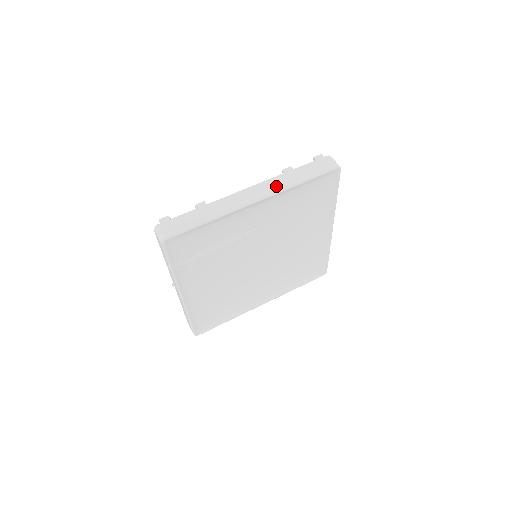
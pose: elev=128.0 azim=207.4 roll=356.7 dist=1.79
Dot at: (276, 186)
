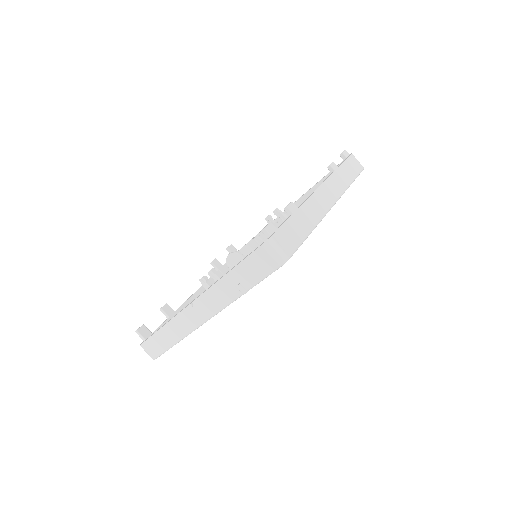
Dot at: (339, 187)
